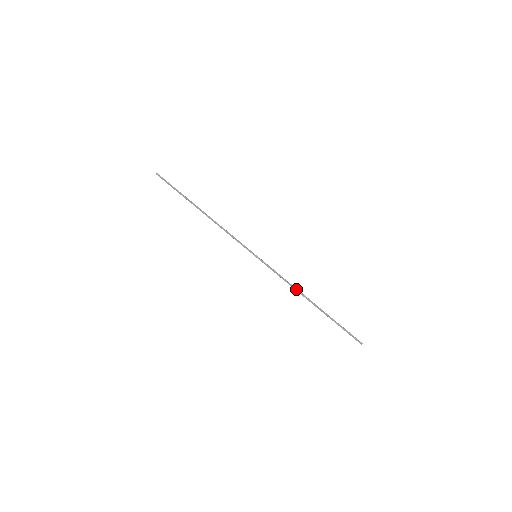
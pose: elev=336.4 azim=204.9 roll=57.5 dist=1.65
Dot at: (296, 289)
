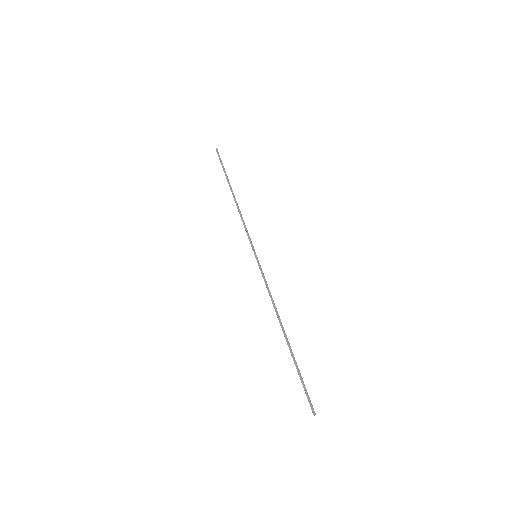
Dot at: (276, 309)
